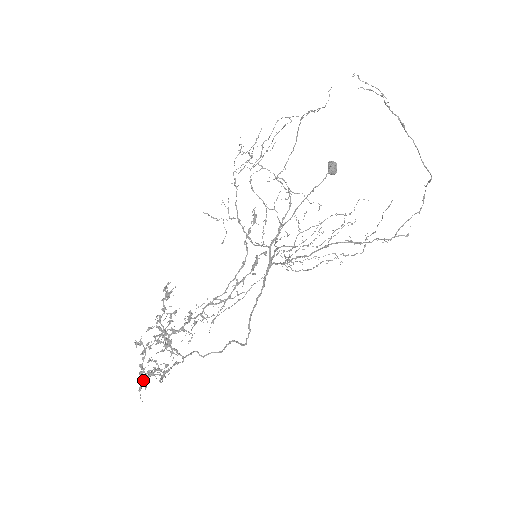
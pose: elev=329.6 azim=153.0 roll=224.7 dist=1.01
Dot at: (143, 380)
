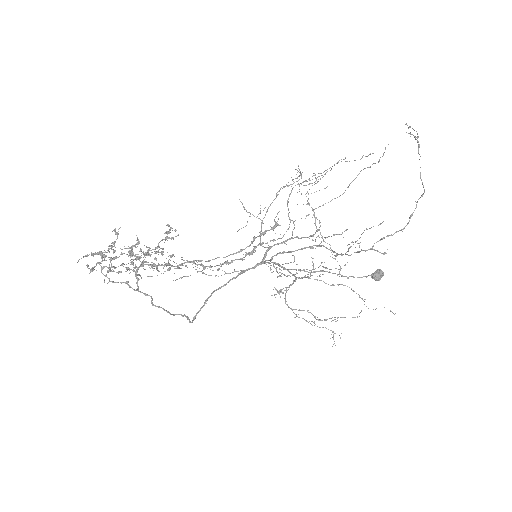
Dot at: occluded
